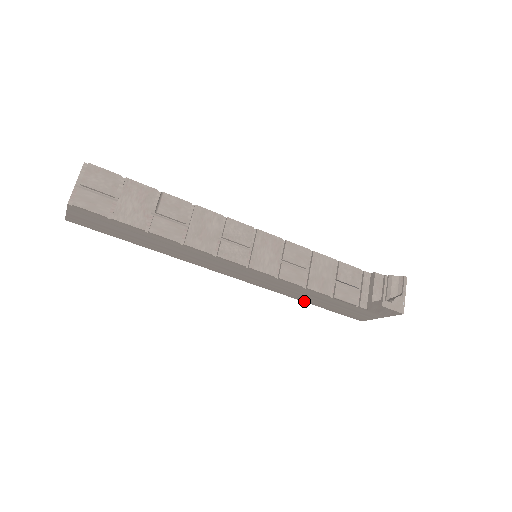
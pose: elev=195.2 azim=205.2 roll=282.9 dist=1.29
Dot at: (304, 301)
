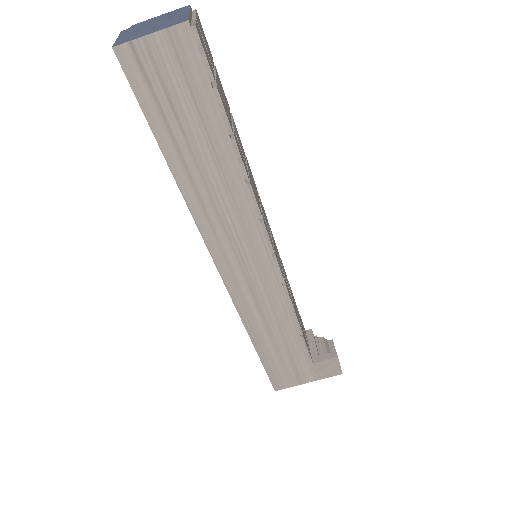
Dot at: (254, 342)
